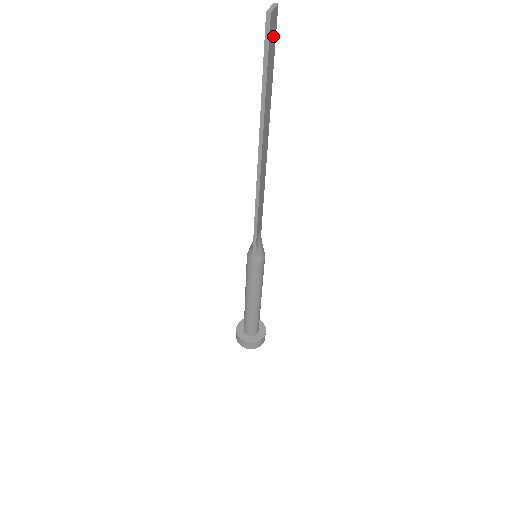
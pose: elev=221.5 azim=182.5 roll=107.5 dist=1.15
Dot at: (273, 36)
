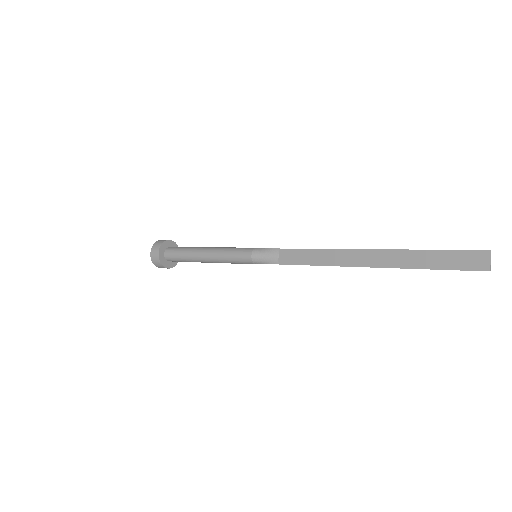
Dot at: (467, 258)
